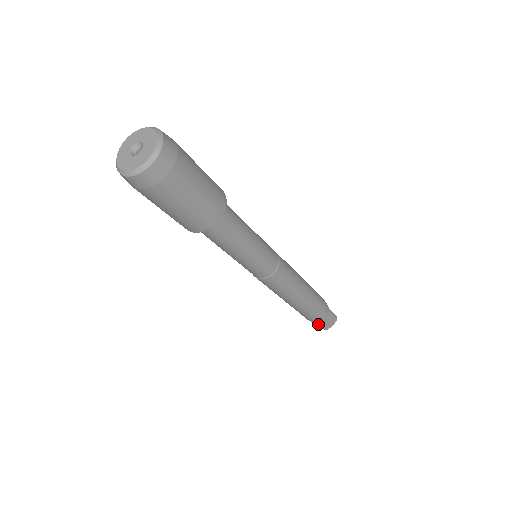
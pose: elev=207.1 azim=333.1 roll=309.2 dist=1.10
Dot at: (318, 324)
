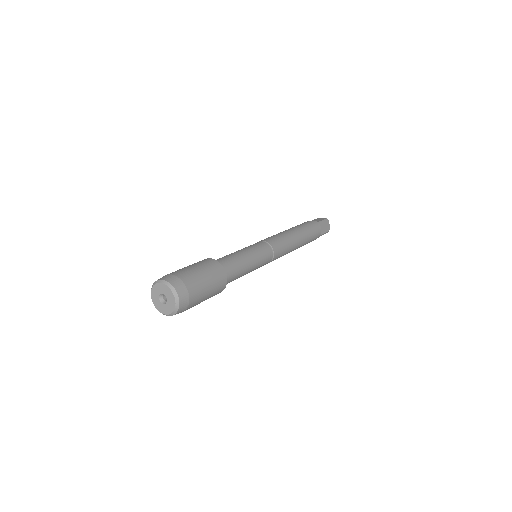
Dot at: occluded
